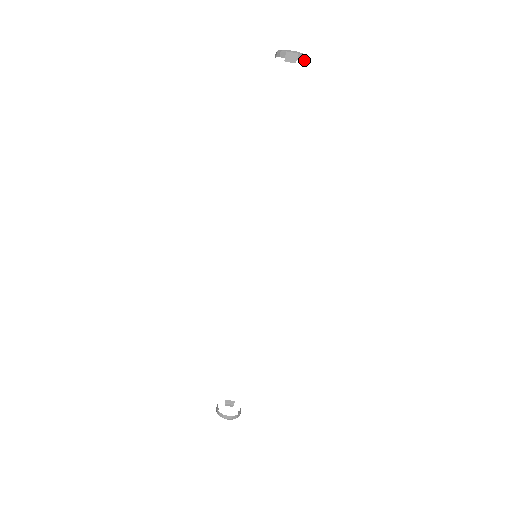
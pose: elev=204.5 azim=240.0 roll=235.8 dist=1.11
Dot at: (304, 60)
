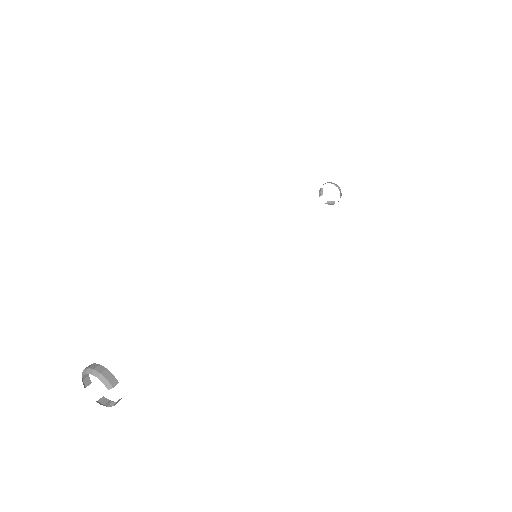
Dot at: (339, 189)
